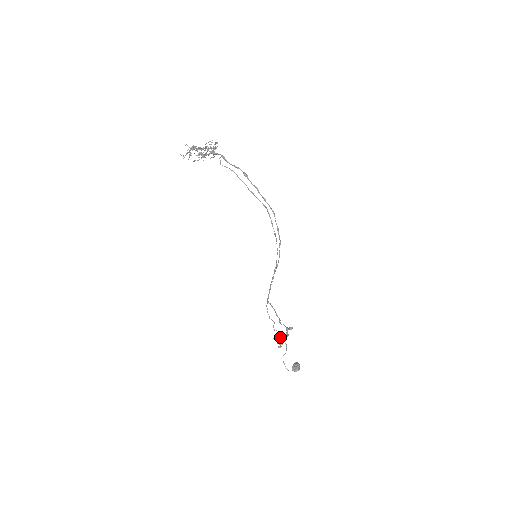
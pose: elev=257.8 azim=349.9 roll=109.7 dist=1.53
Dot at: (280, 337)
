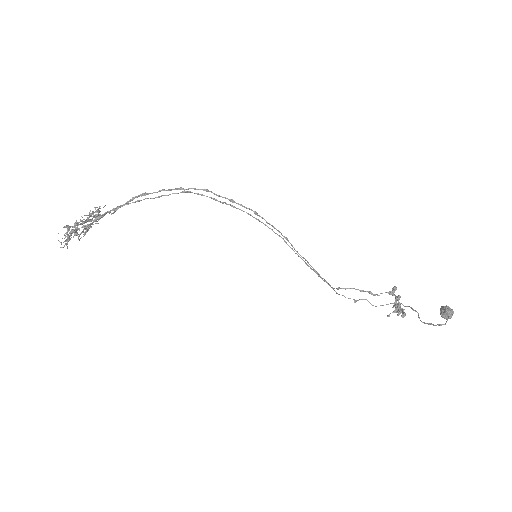
Dot at: (392, 307)
